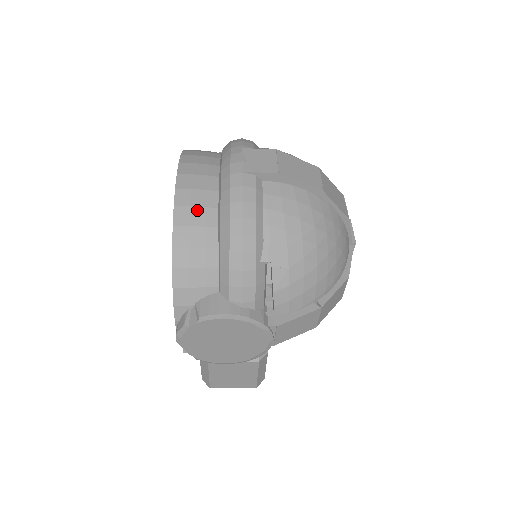
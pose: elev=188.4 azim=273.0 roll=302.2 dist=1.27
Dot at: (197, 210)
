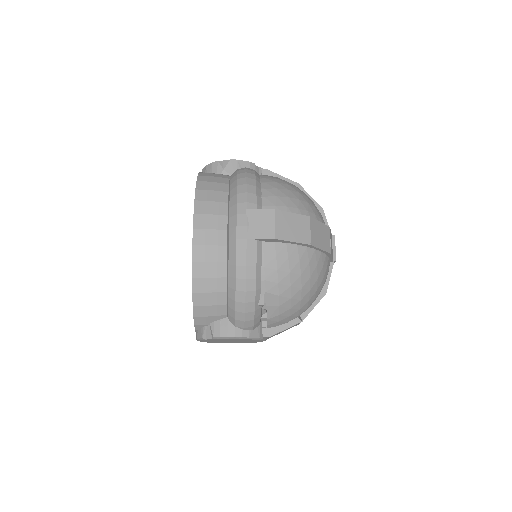
Dot at: (210, 264)
